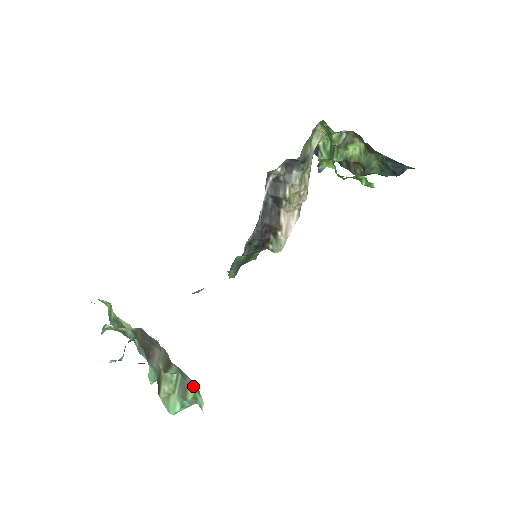
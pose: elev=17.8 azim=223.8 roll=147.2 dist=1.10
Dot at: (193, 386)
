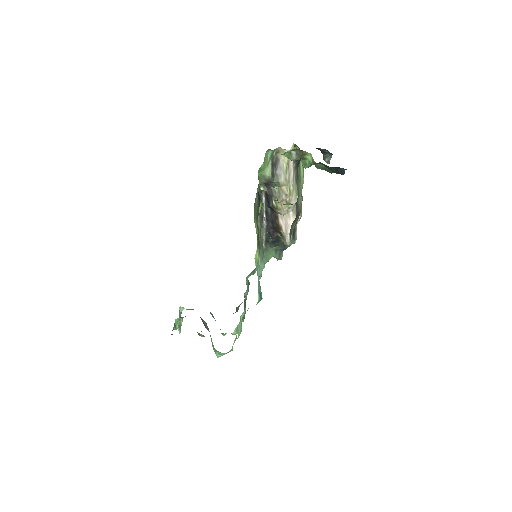
Dot at: occluded
